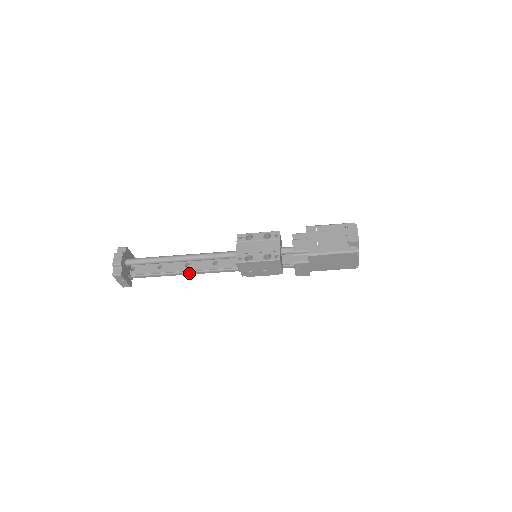
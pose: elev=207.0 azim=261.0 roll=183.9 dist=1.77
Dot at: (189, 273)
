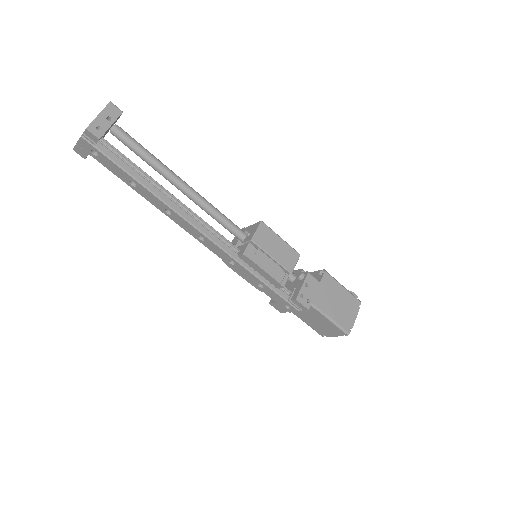
Dot at: (176, 207)
